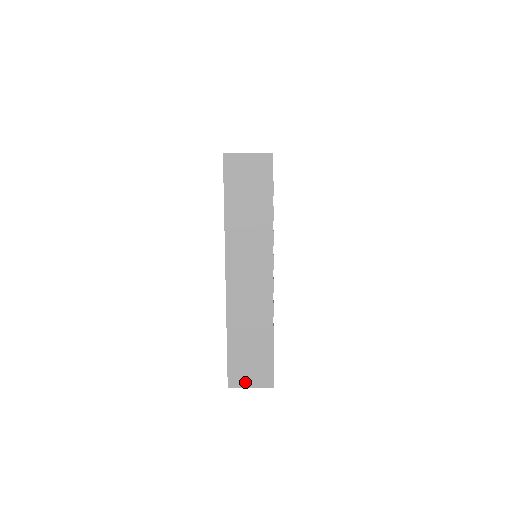
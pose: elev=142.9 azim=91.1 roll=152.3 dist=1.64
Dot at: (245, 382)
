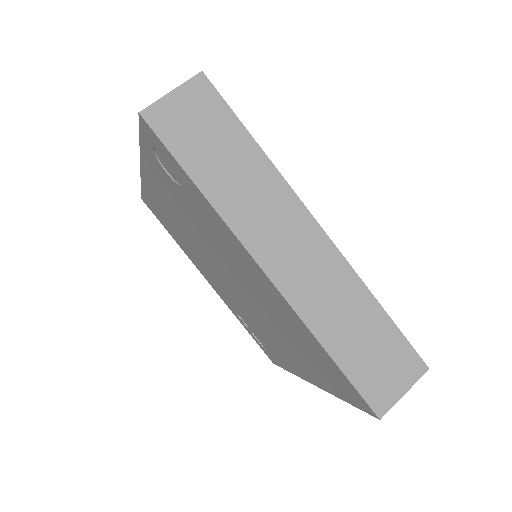
Dot at: occluded
